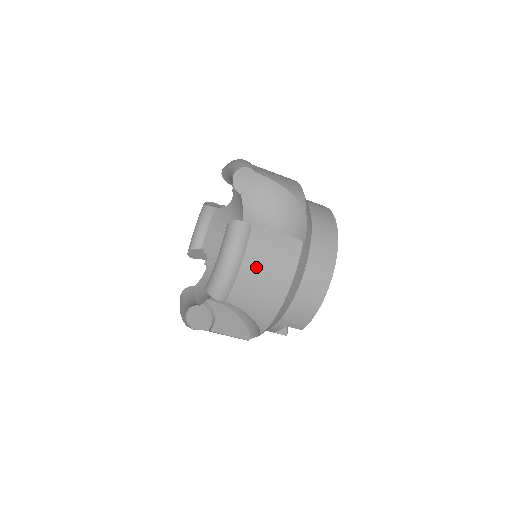
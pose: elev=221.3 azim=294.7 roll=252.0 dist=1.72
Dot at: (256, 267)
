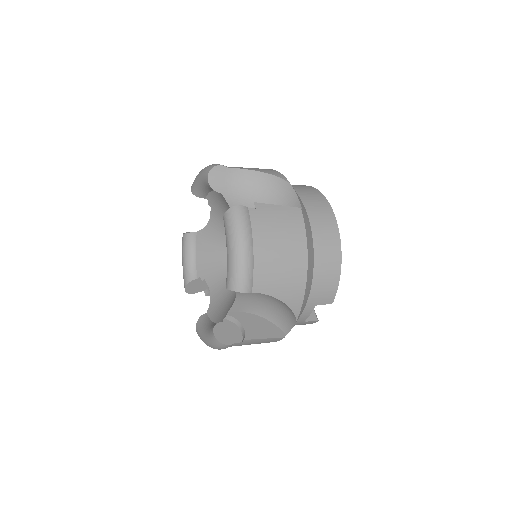
Dot at: (268, 245)
